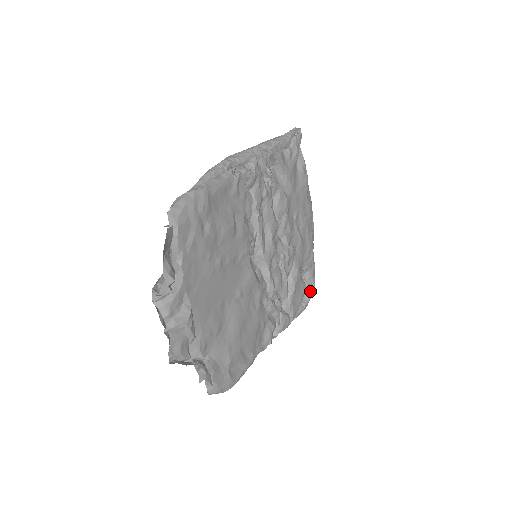
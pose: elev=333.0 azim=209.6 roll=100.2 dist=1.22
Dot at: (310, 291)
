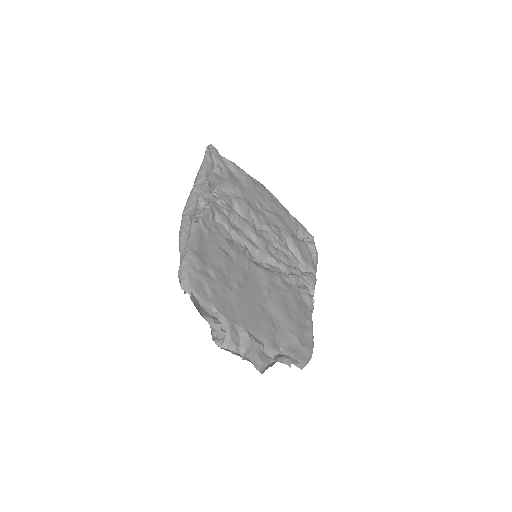
Dot at: (311, 242)
